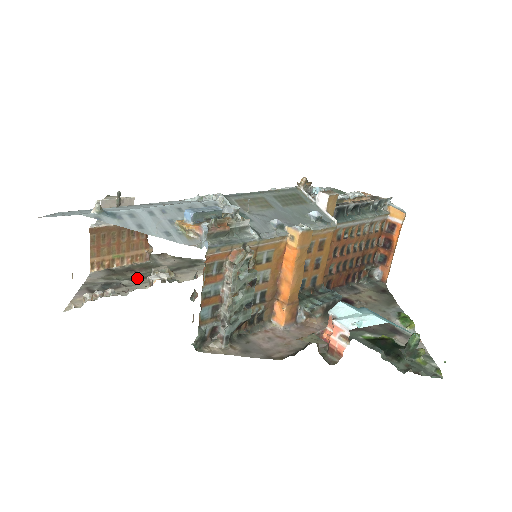
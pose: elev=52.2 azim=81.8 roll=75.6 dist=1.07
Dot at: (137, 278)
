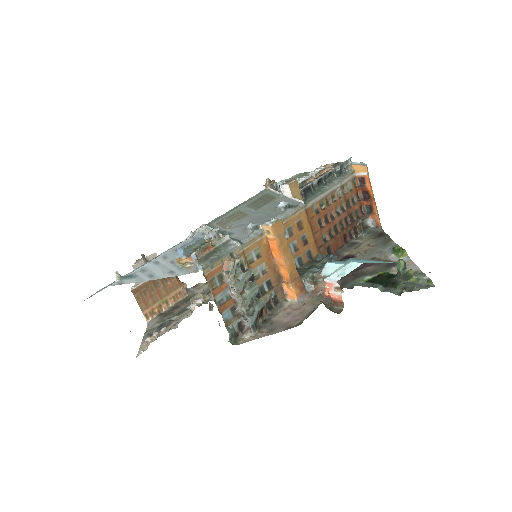
Dot at: (182, 311)
